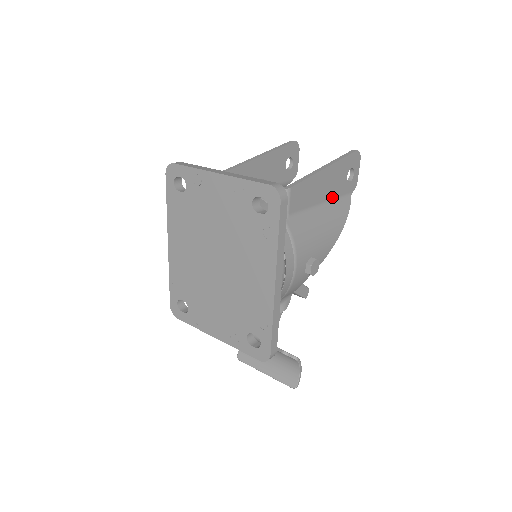
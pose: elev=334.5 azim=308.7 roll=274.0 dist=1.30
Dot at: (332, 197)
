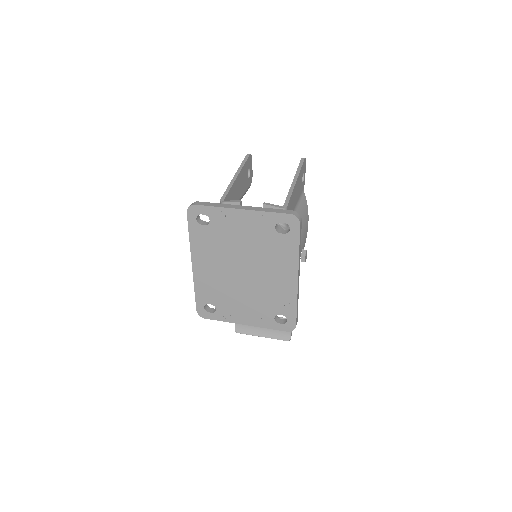
Dot at: (298, 199)
